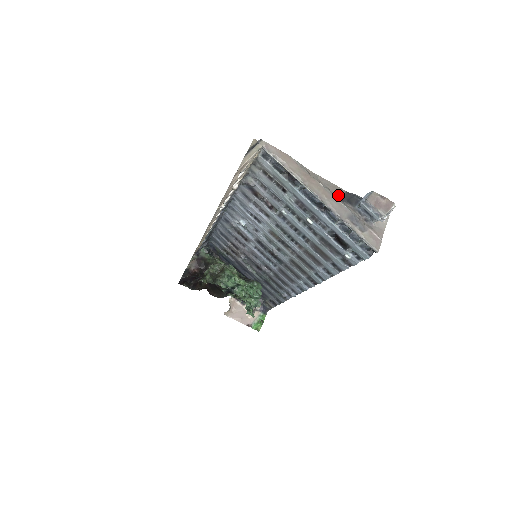
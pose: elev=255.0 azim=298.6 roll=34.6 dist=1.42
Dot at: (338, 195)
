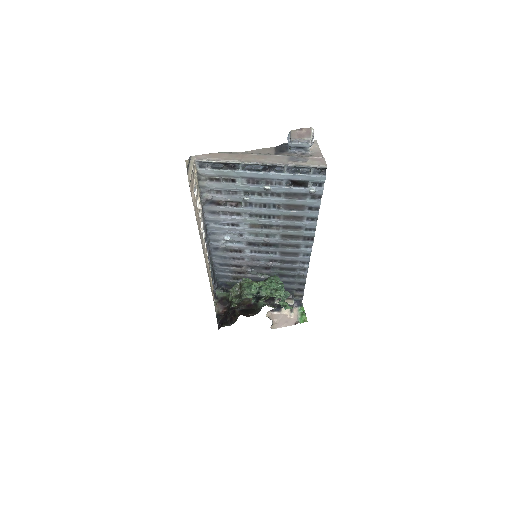
Dot at: (271, 153)
